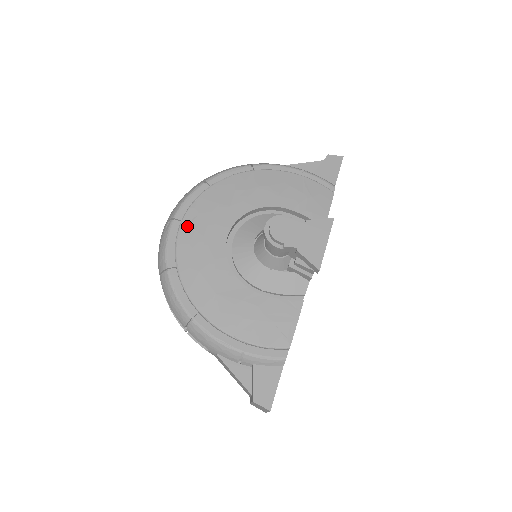
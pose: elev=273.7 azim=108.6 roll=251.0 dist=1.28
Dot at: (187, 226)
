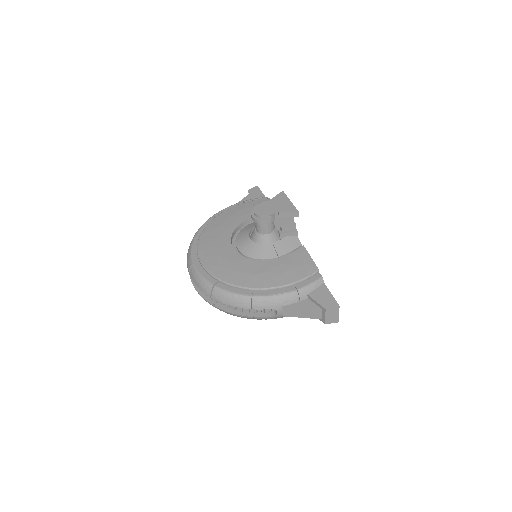
Dot at: (205, 259)
